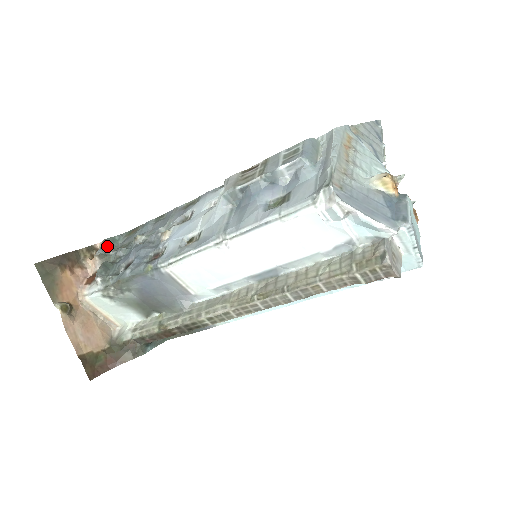
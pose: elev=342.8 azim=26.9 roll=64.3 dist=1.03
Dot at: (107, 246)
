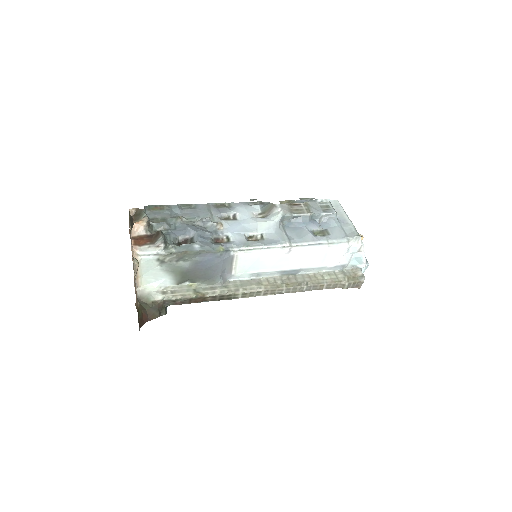
Dot at: occluded
